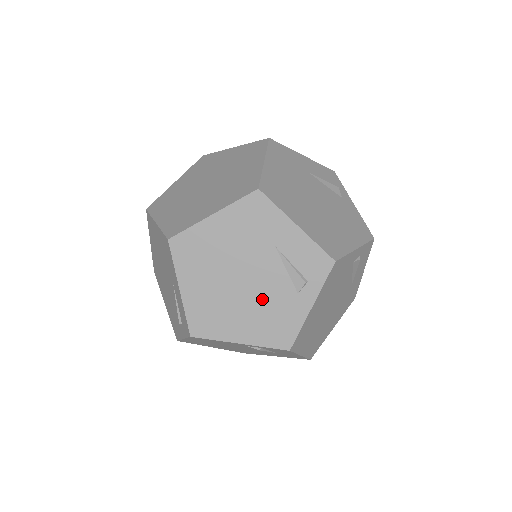
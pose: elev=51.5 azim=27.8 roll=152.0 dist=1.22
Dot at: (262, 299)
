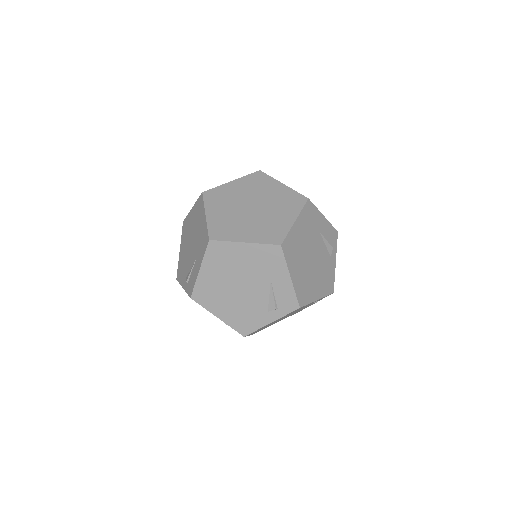
Dot at: (320, 266)
